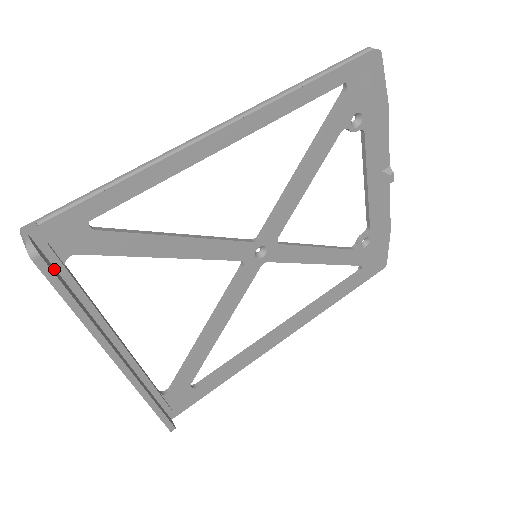
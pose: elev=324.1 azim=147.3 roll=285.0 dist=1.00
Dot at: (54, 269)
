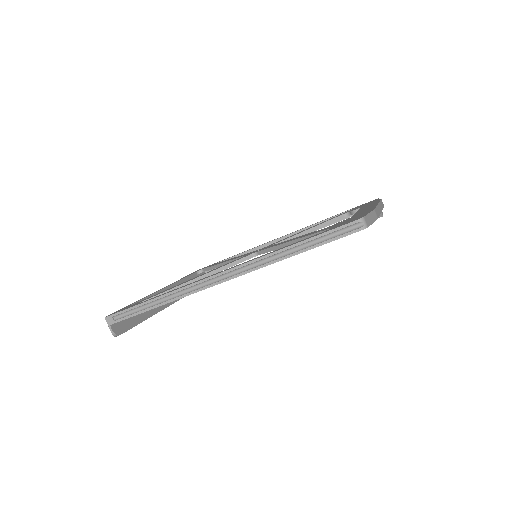
Dot at: (127, 319)
